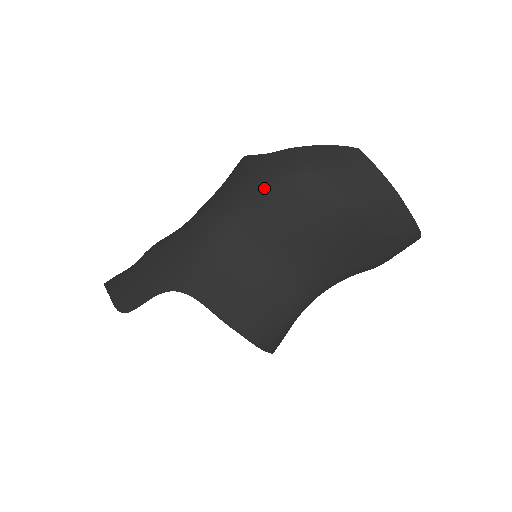
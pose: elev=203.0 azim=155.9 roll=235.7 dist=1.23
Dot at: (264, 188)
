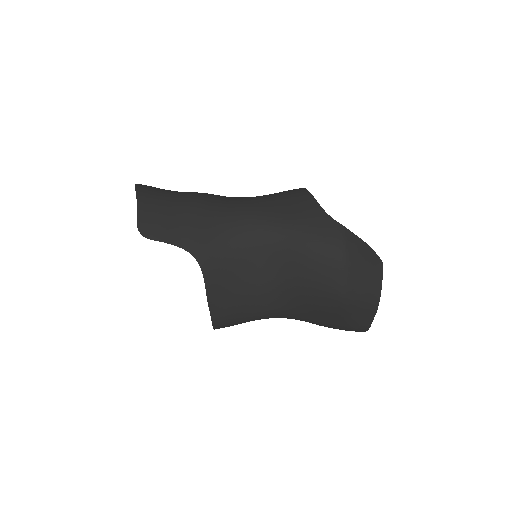
Dot at: (307, 240)
